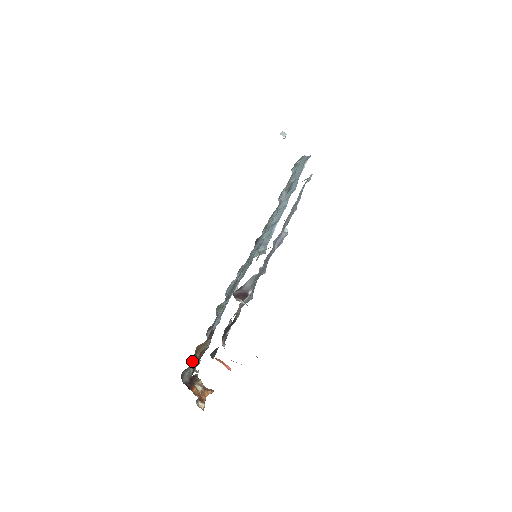
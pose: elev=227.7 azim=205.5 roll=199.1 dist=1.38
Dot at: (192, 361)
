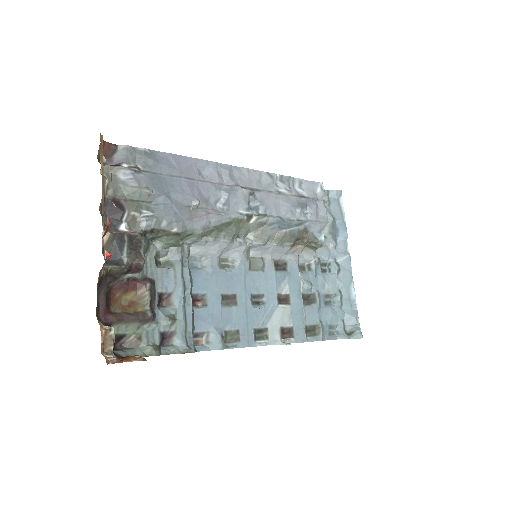
Dot at: (116, 309)
